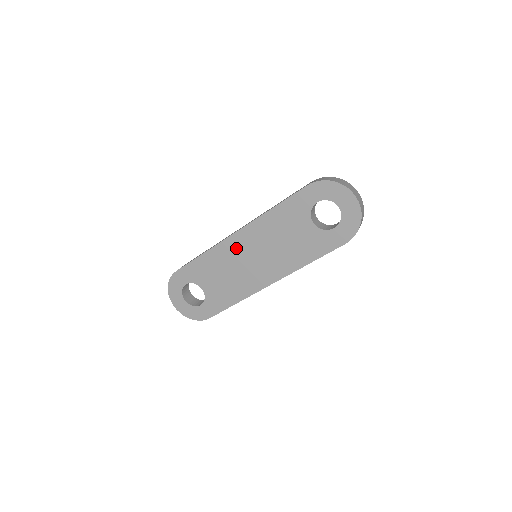
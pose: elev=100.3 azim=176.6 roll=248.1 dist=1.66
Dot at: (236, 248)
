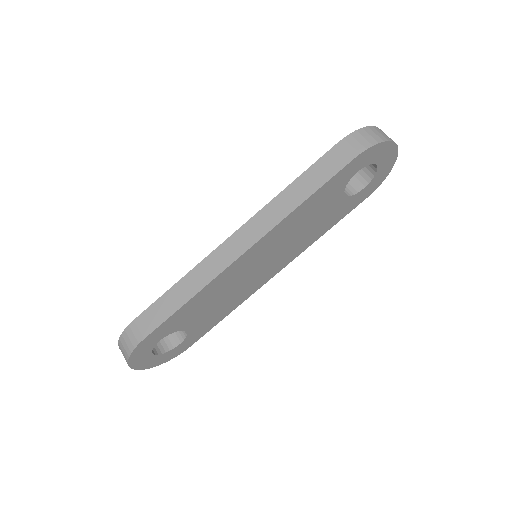
Dot at: (242, 267)
